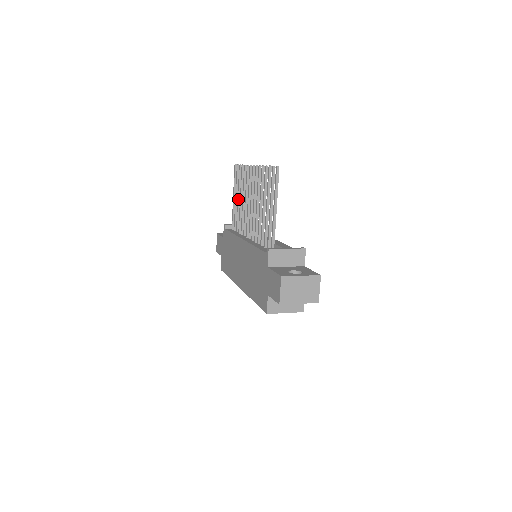
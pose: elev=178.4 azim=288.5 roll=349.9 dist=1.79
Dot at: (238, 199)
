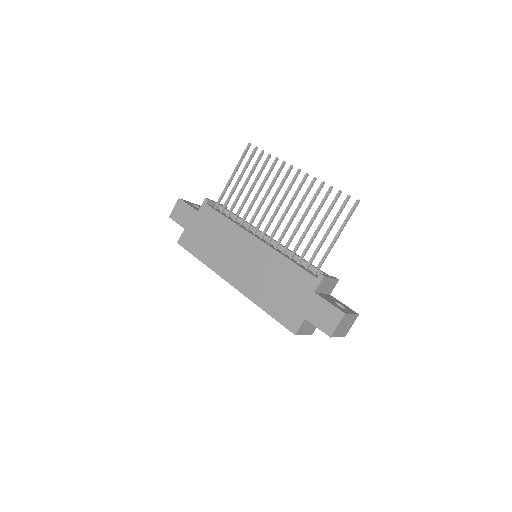
Dot at: (245, 184)
